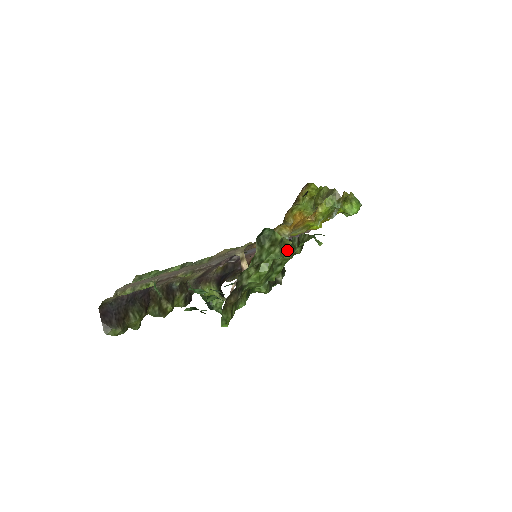
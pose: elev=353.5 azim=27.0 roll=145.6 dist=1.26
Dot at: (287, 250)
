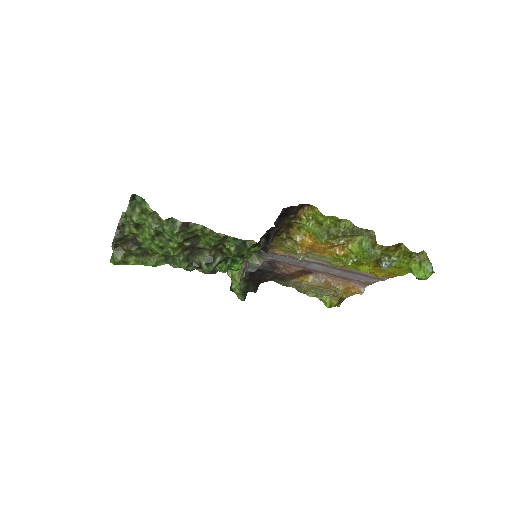
Dot at: (162, 225)
